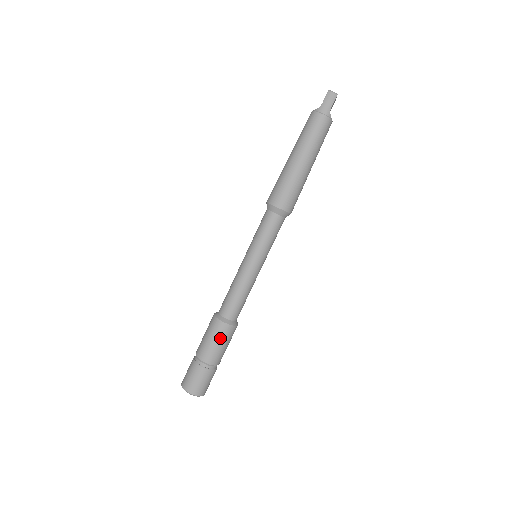
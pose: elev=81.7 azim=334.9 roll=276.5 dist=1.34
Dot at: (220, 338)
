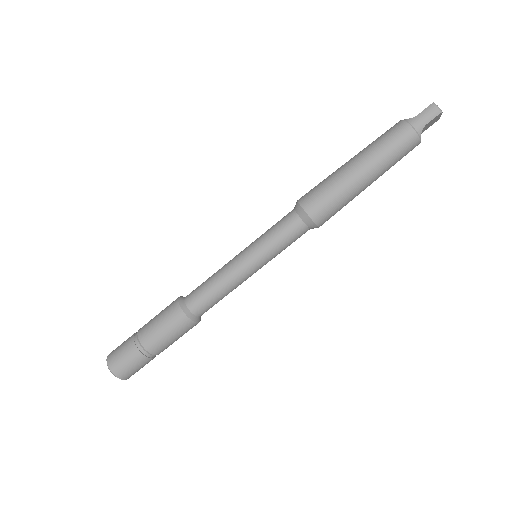
Dot at: (170, 326)
